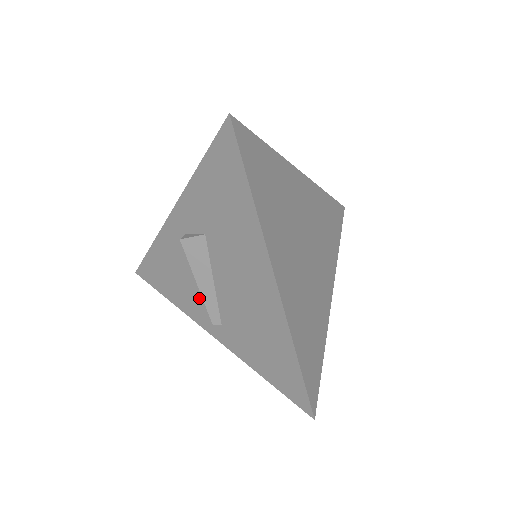
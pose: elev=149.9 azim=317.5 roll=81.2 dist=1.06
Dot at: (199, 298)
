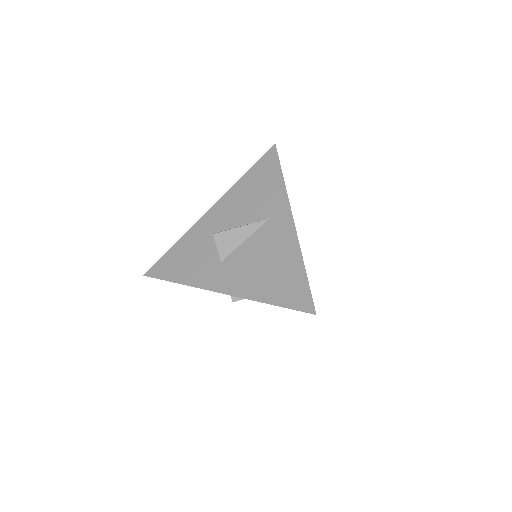
Dot at: occluded
